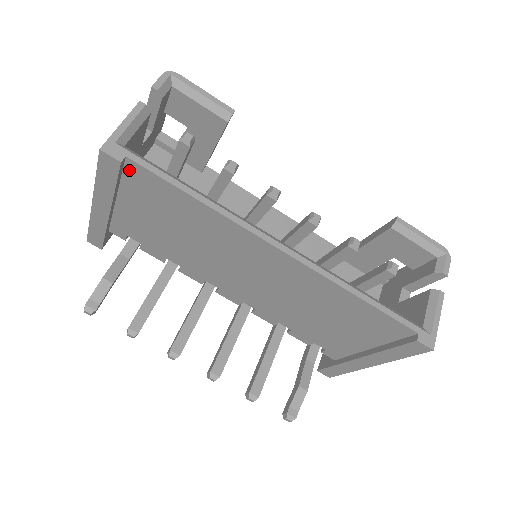
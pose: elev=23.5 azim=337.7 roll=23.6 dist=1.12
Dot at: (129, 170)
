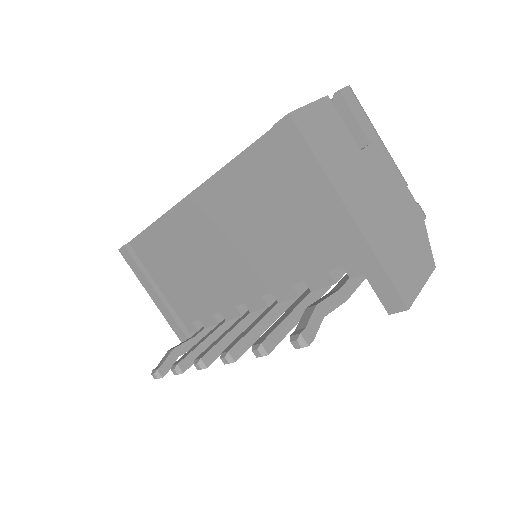
Dot at: (137, 251)
